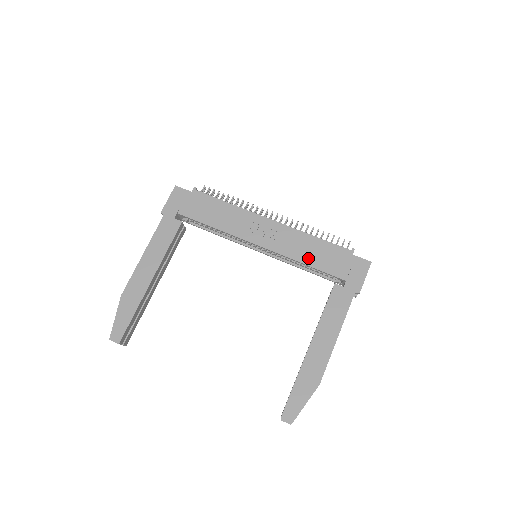
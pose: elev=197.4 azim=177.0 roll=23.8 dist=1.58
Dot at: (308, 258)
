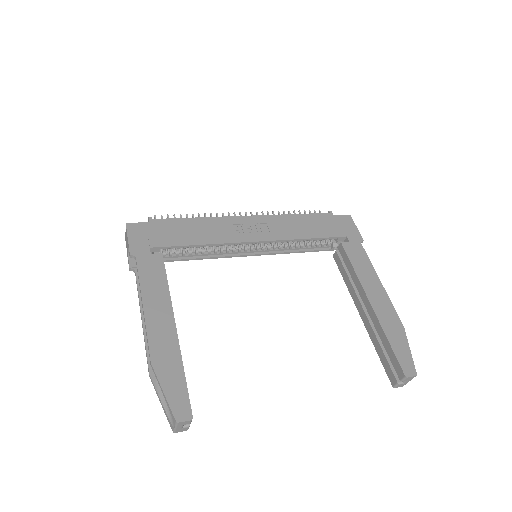
Dot at: (305, 233)
